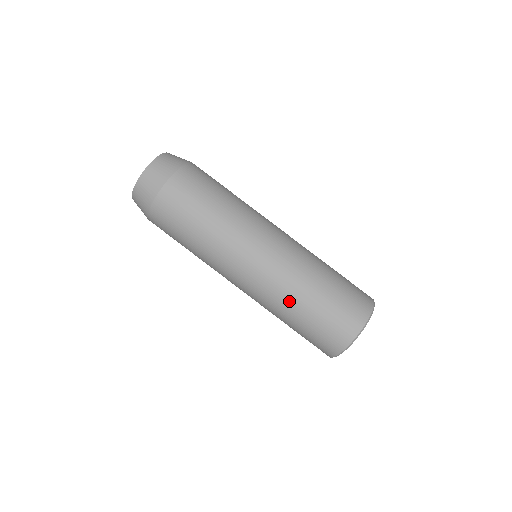
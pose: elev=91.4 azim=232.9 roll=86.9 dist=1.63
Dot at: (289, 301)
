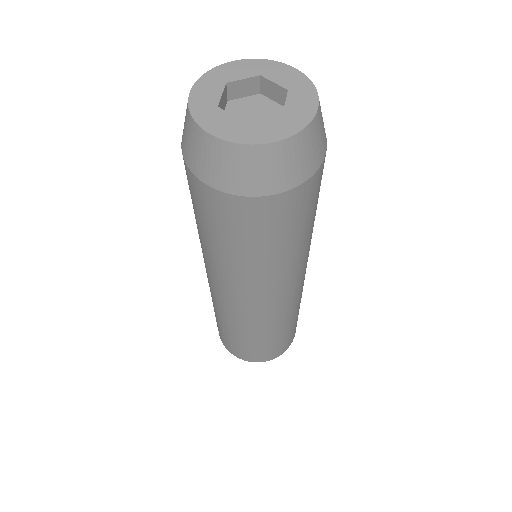
Dot at: (254, 332)
